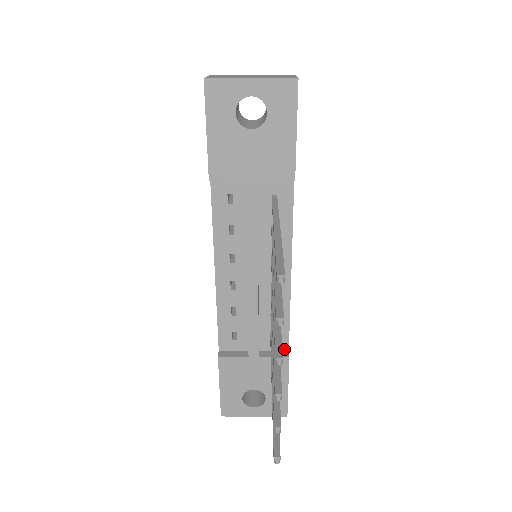
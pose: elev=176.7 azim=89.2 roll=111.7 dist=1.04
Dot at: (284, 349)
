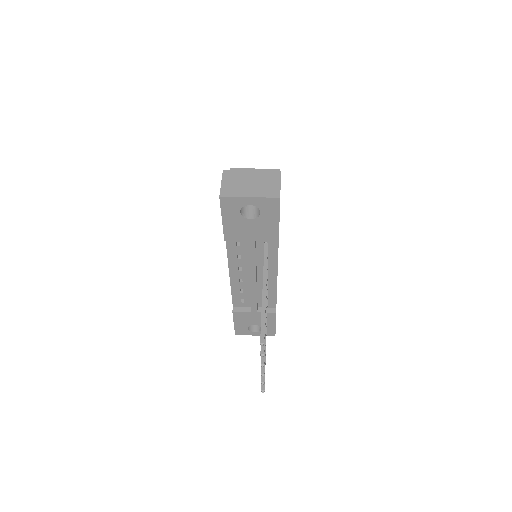
Dot at: (273, 307)
